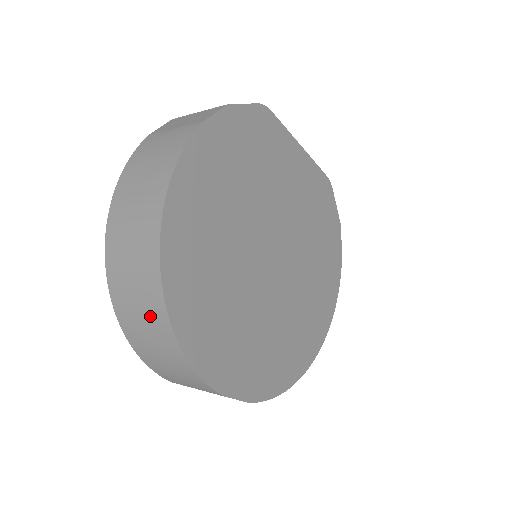
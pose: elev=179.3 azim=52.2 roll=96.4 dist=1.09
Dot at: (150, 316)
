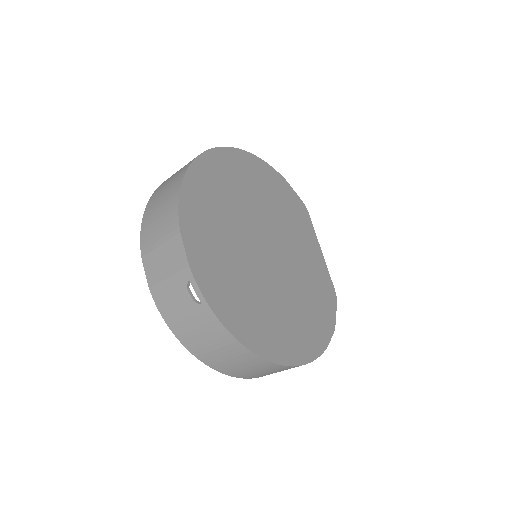
Dot at: (179, 173)
